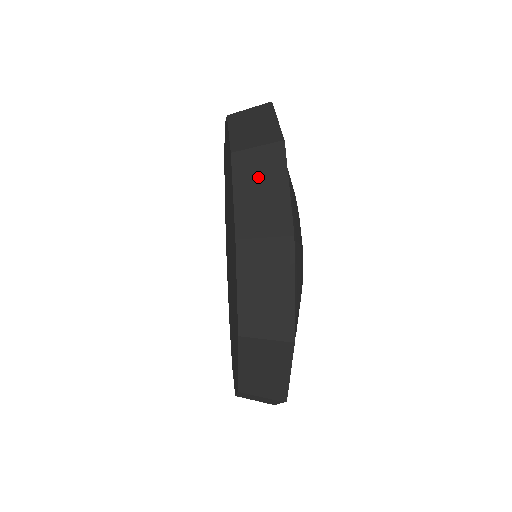
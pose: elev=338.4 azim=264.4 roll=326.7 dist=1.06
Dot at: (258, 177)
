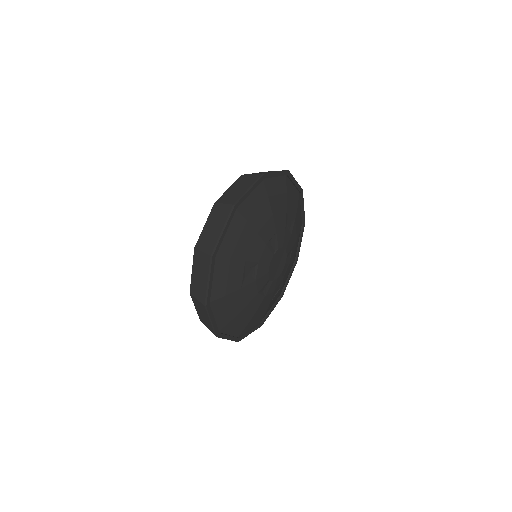
Dot at: (243, 184)
